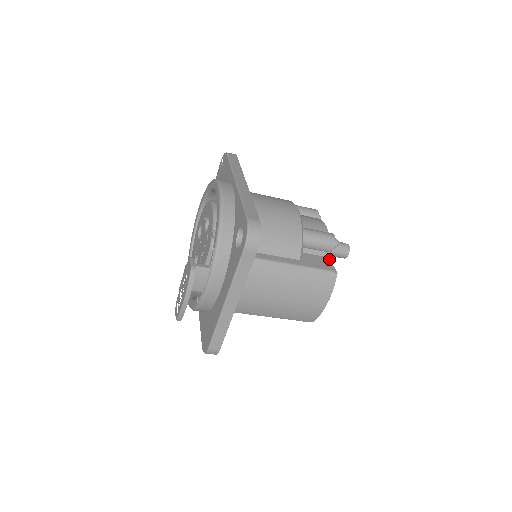
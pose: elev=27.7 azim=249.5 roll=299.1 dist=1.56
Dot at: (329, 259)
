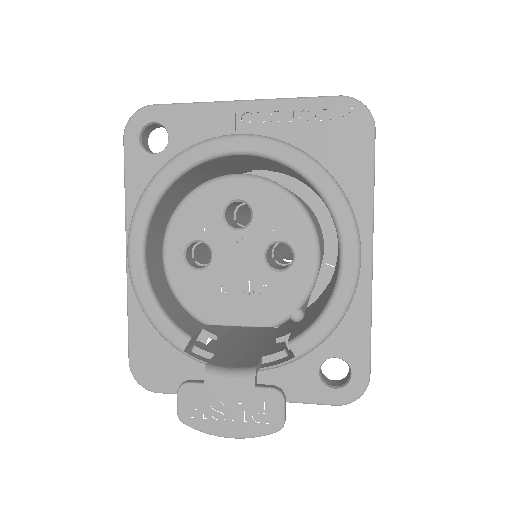
Dot at: occluded
